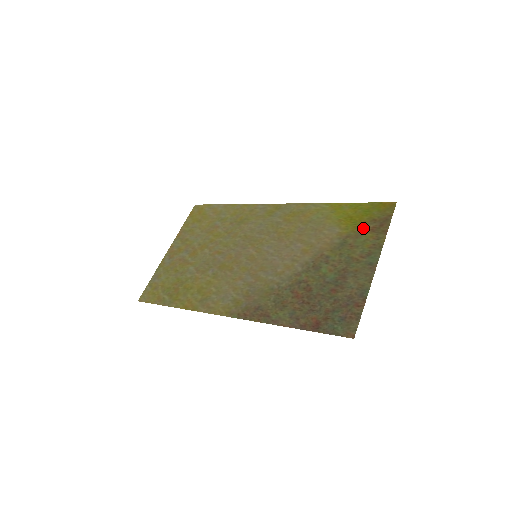
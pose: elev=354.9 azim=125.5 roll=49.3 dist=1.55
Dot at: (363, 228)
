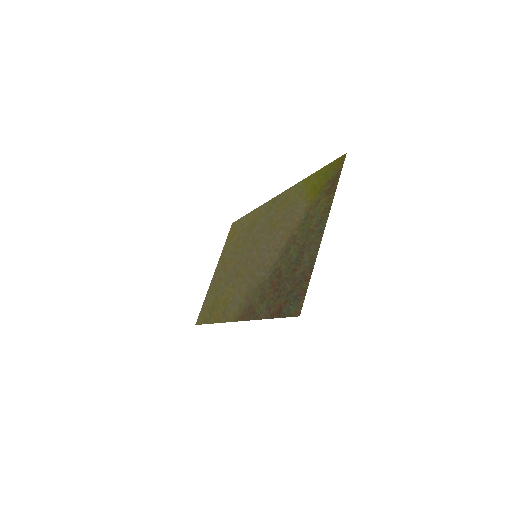
Dot at: (321, 194)
